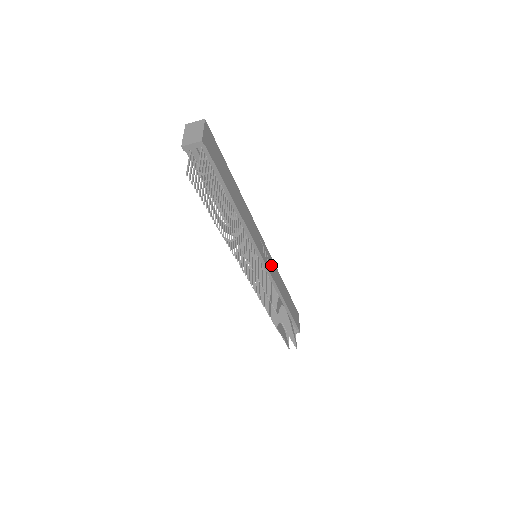
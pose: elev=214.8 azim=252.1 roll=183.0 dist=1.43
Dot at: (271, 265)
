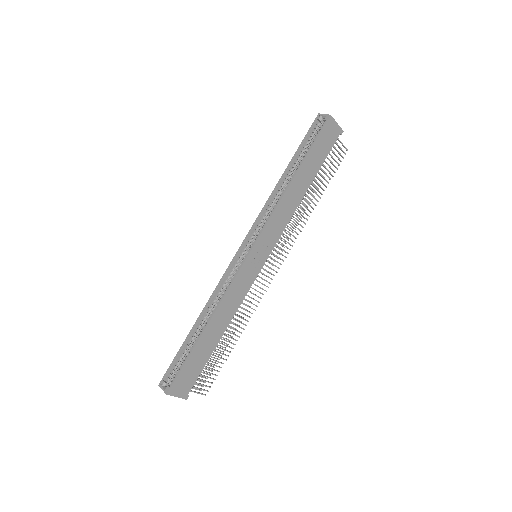
Dot at: (271, 232)
